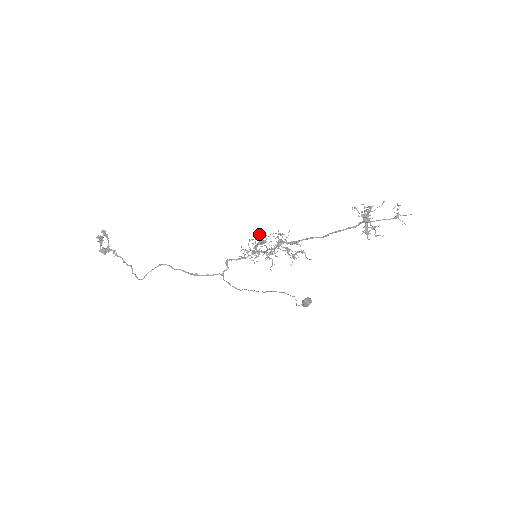
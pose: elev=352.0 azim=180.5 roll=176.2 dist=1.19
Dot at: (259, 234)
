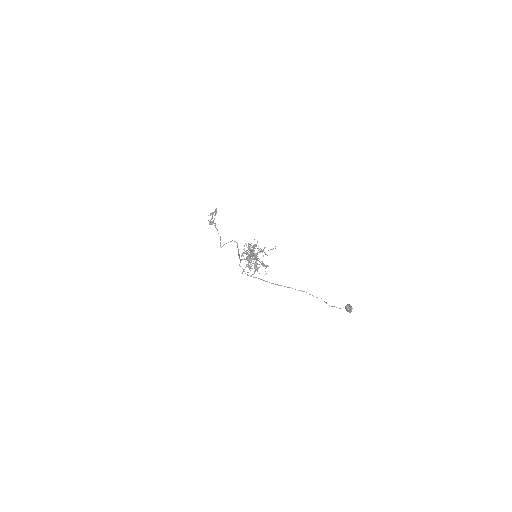
Dot at: occluded
